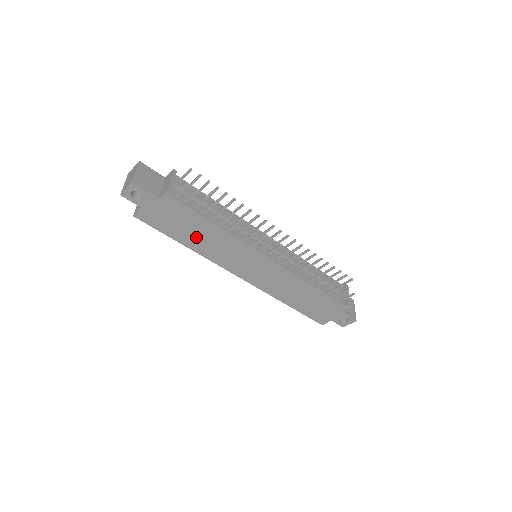
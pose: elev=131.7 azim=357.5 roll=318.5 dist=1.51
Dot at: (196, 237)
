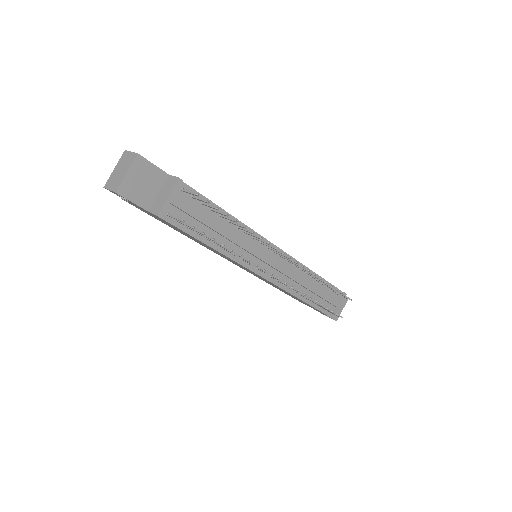
Dot at: occluded
